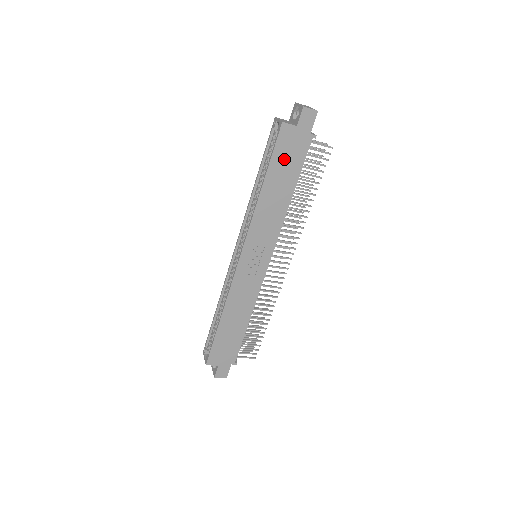
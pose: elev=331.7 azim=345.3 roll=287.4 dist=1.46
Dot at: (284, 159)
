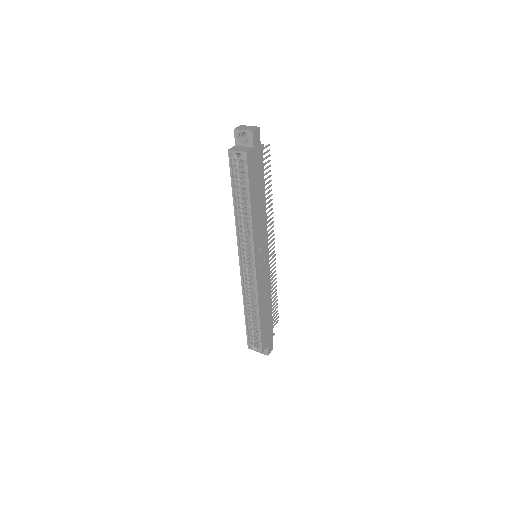
Dot at: (254, 177)
